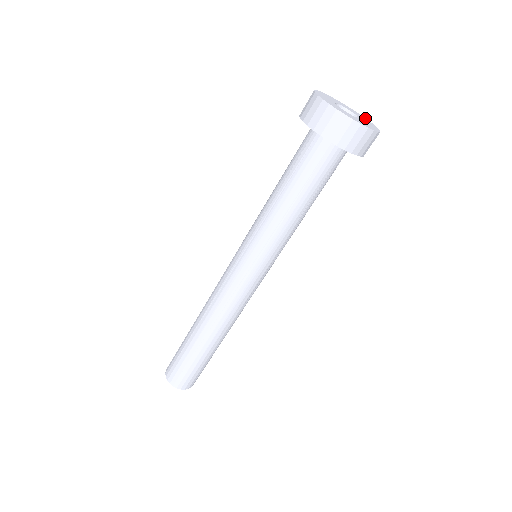
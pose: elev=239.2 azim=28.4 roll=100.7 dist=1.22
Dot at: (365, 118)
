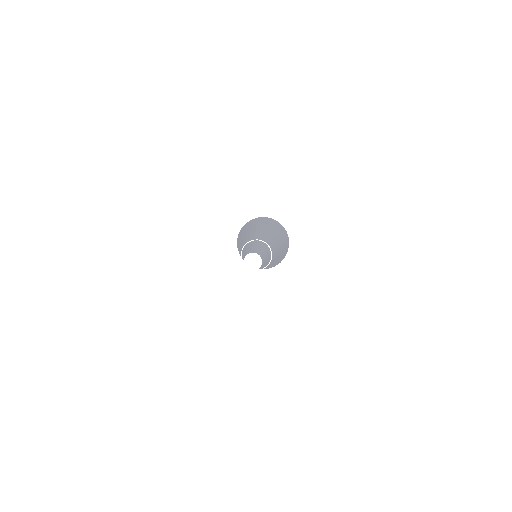
Dot at: (326, 230)
